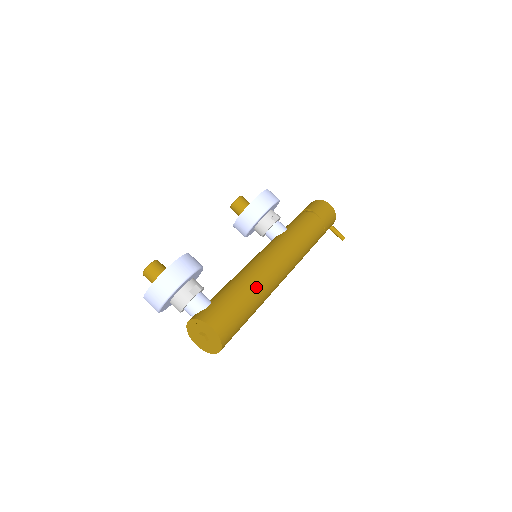
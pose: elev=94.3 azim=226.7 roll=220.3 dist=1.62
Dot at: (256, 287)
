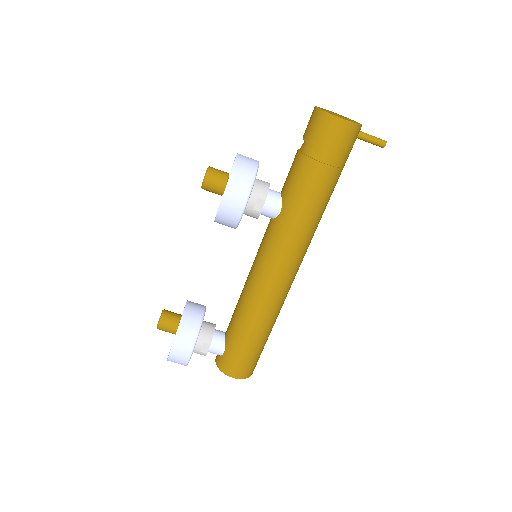
Dot at: (261, 321)
